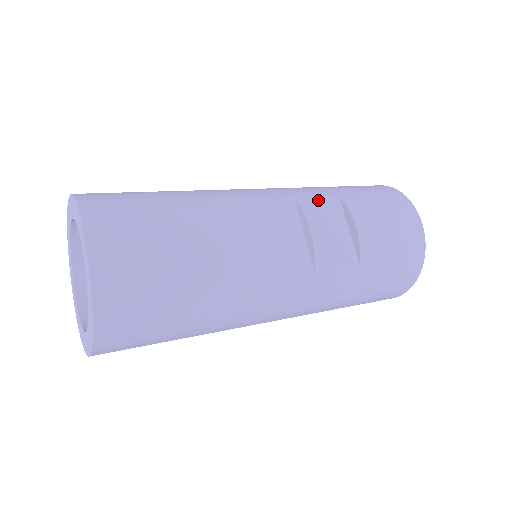
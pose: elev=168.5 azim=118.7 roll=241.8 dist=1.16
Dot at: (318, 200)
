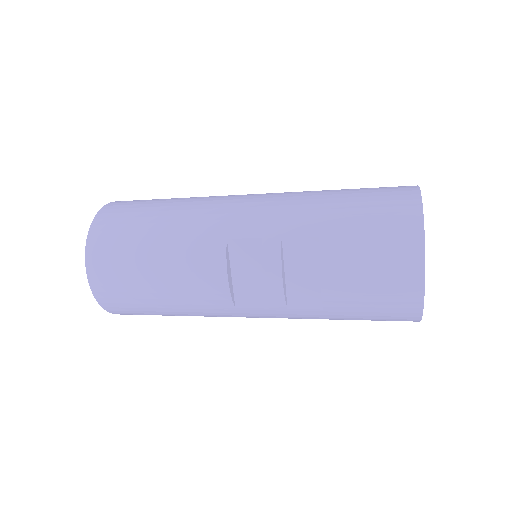
Dot at: (290, 240)
